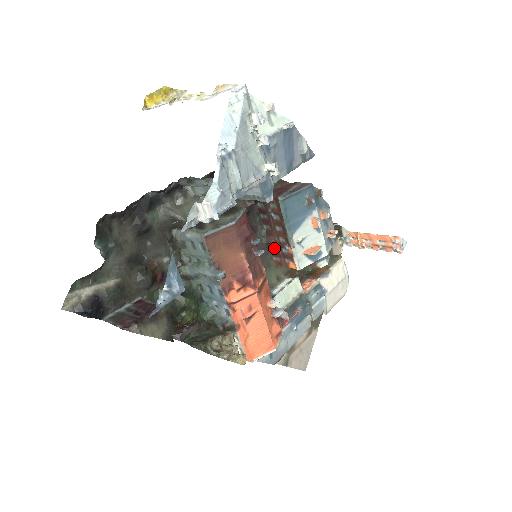
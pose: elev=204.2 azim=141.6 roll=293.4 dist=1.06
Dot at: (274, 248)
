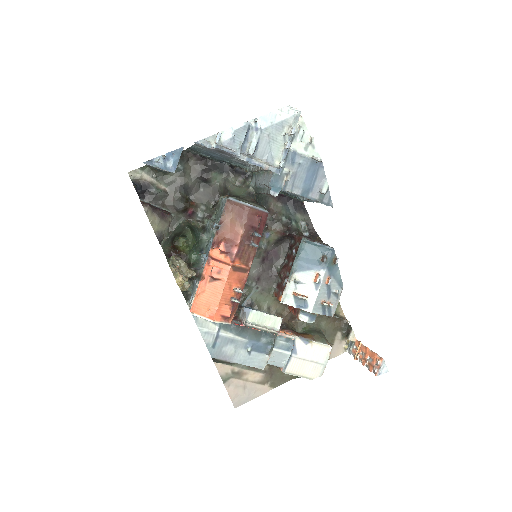
Dot at: (281, 281)
